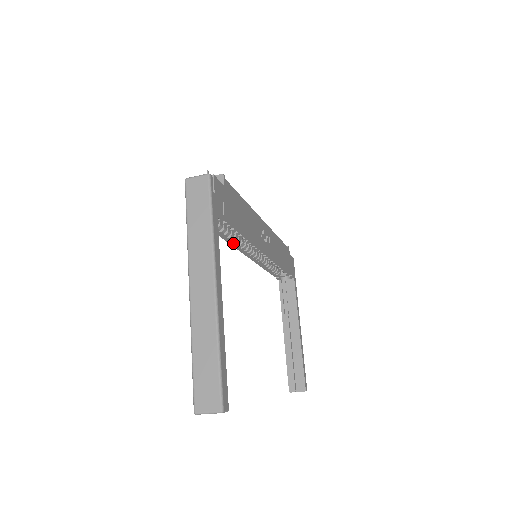
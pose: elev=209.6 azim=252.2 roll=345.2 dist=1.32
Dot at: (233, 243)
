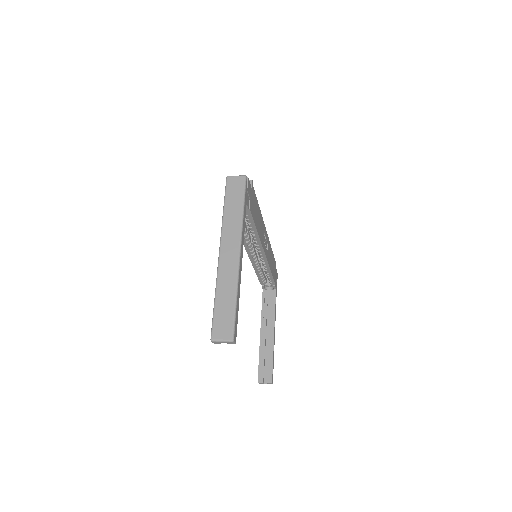
Dot at: (244, 239)
